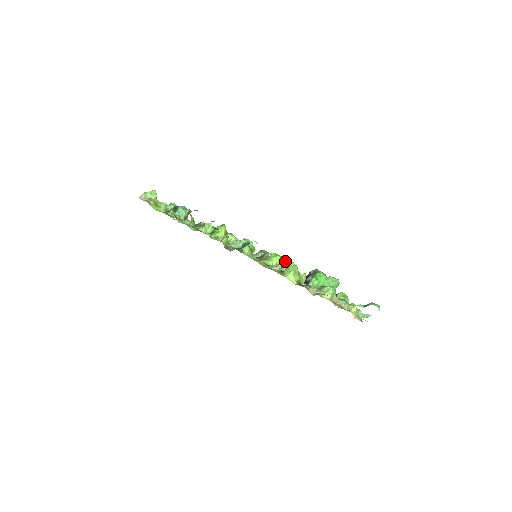
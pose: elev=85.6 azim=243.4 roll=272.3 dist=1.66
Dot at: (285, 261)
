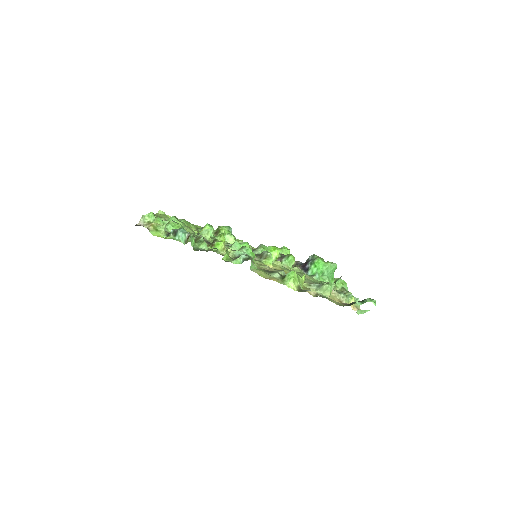
Dot at: (284, 248)
